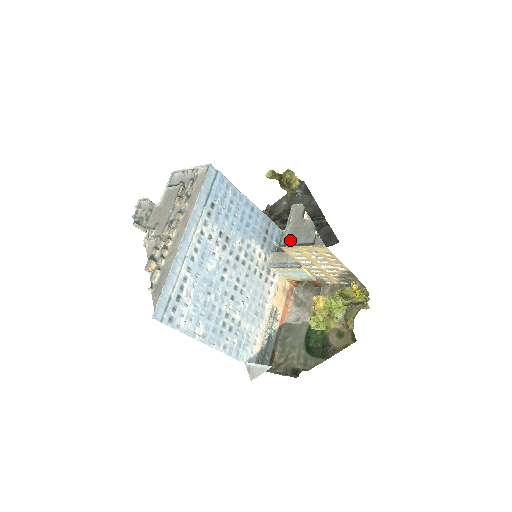
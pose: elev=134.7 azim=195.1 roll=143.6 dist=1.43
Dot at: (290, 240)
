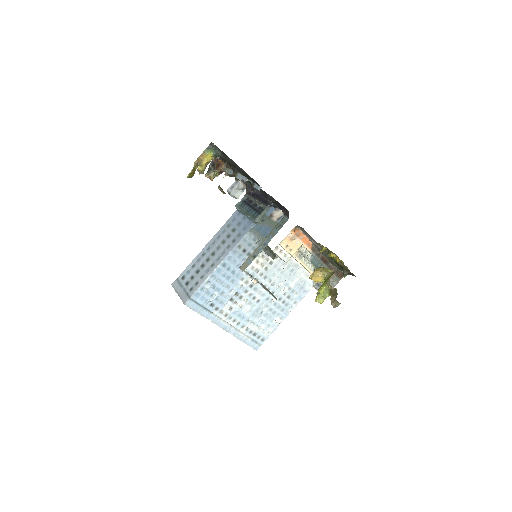
Dot at: occluded
